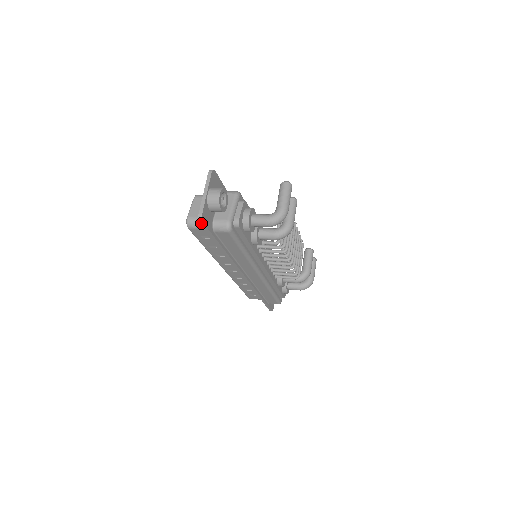
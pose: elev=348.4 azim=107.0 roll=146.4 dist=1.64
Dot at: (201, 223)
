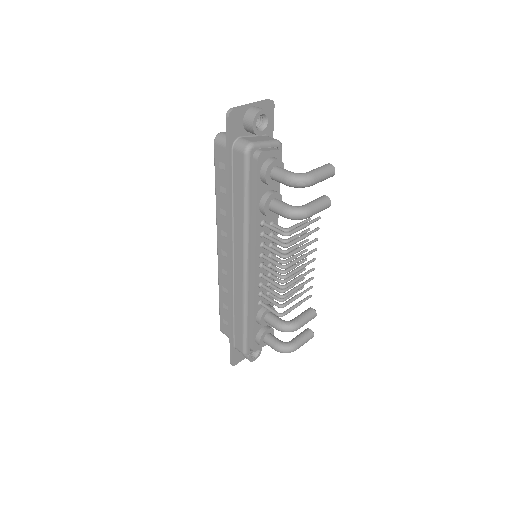
Dot at: (226, 119)
